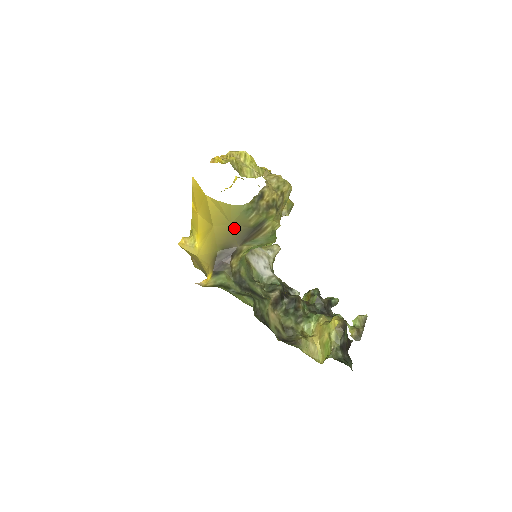
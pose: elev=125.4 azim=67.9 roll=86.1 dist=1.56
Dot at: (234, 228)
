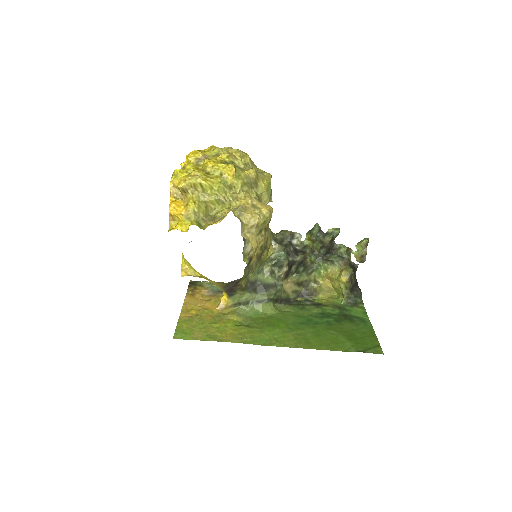
Dot at: occluded
